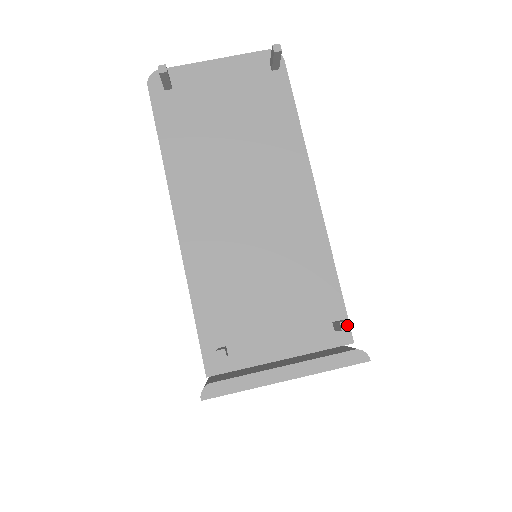
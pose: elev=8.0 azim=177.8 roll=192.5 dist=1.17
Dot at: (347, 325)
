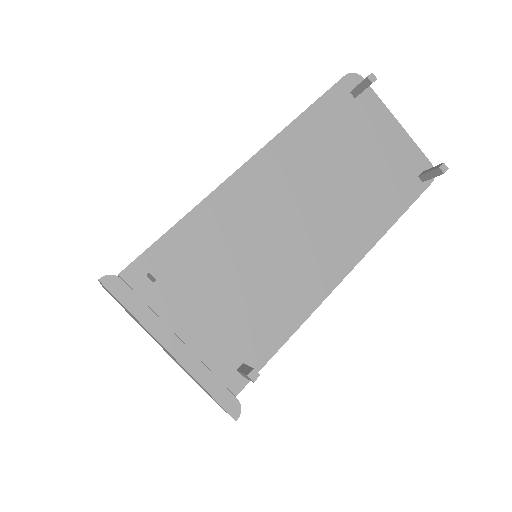
Dot at: (256, 377)
